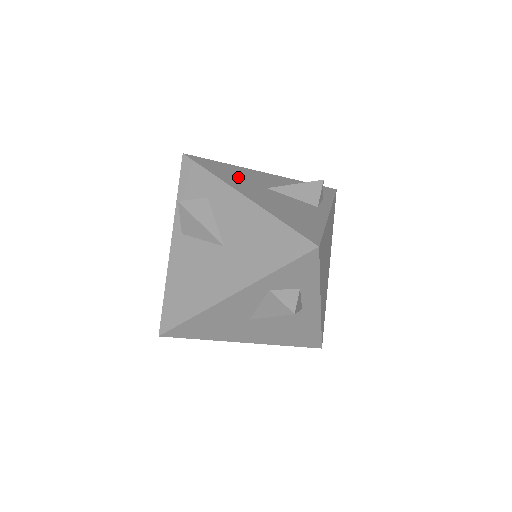
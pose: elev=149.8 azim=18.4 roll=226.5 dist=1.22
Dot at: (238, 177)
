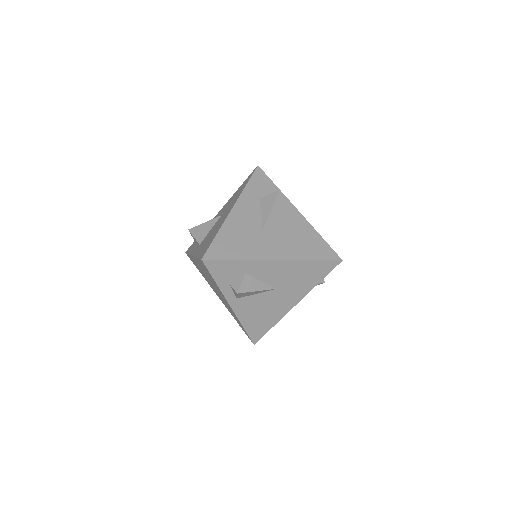
Dot at: (245, 241)
